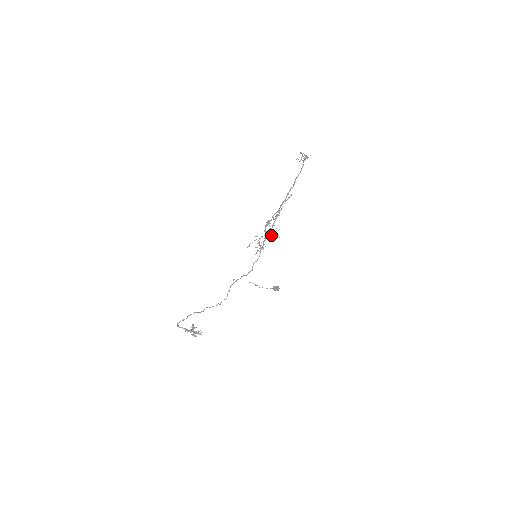
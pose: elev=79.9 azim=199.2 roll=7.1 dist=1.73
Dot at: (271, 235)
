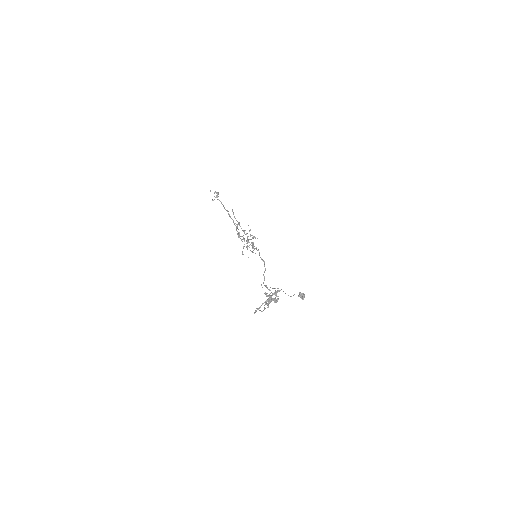
Dot at: occluded
